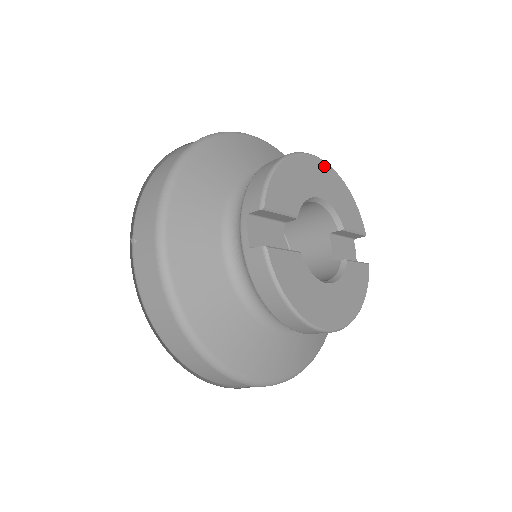
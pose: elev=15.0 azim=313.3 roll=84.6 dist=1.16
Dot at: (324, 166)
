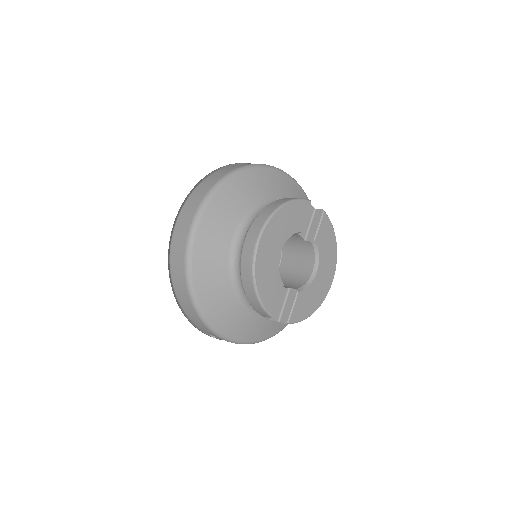
Dot at: (267, 232)
